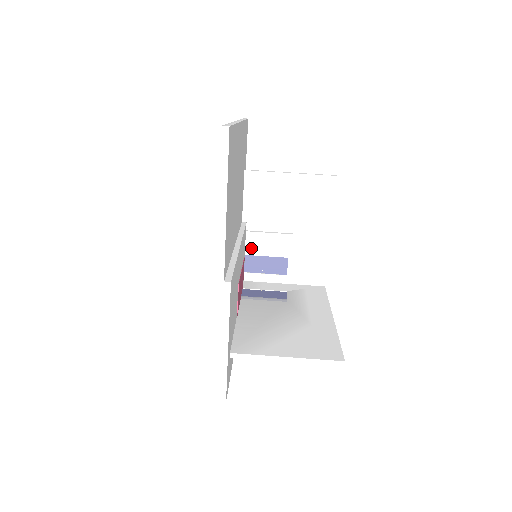
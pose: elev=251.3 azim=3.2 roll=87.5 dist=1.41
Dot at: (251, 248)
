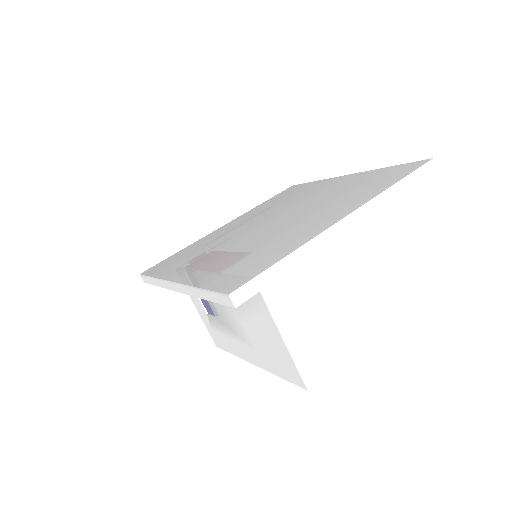
Dot at: occluded
